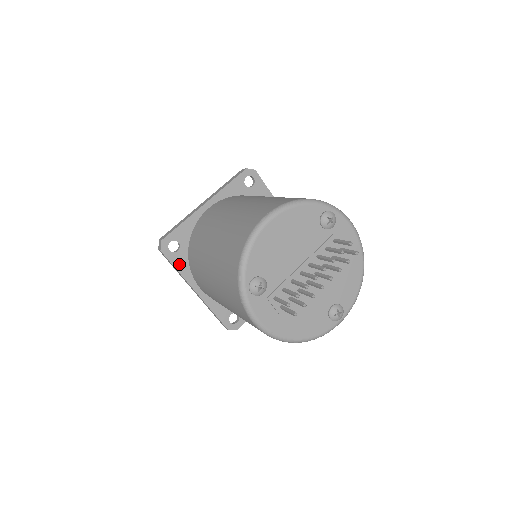
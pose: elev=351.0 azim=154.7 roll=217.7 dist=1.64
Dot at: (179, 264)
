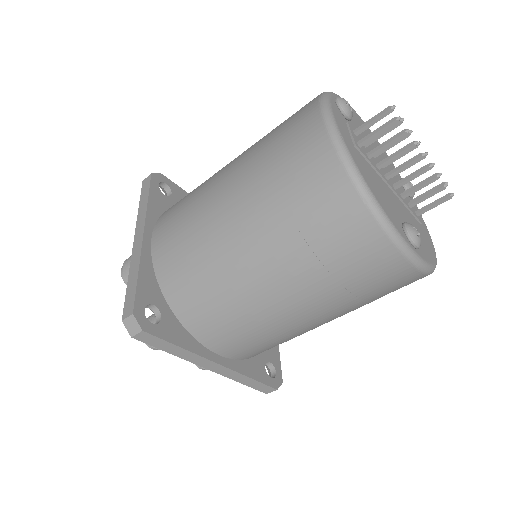
Dot at: (155, 200)
